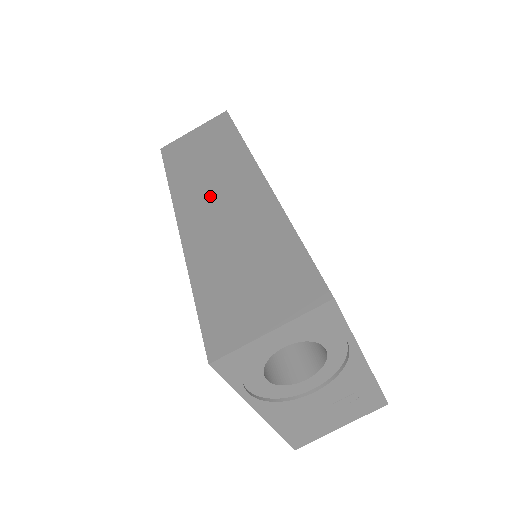
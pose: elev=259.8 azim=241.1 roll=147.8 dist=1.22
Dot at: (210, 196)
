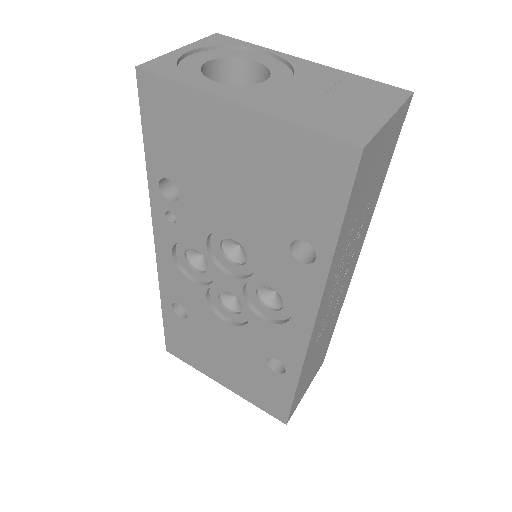
Dot at: occluded
